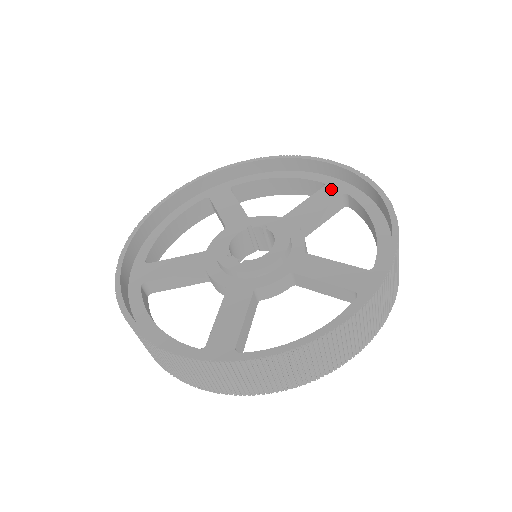
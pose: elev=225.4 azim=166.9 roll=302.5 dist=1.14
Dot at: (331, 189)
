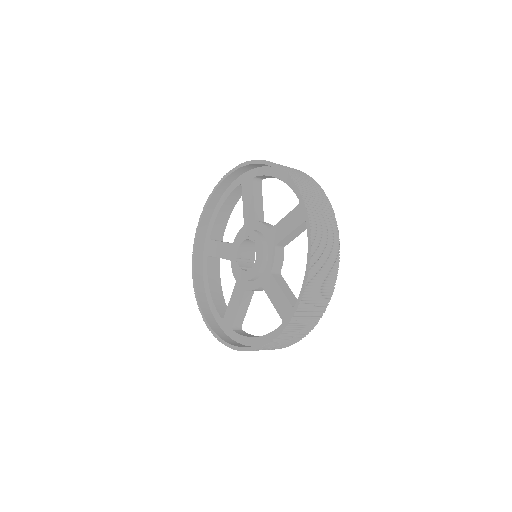
Dot at: (300, 211)
